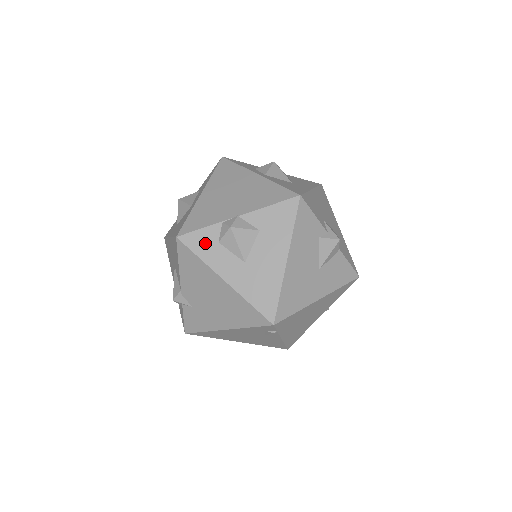
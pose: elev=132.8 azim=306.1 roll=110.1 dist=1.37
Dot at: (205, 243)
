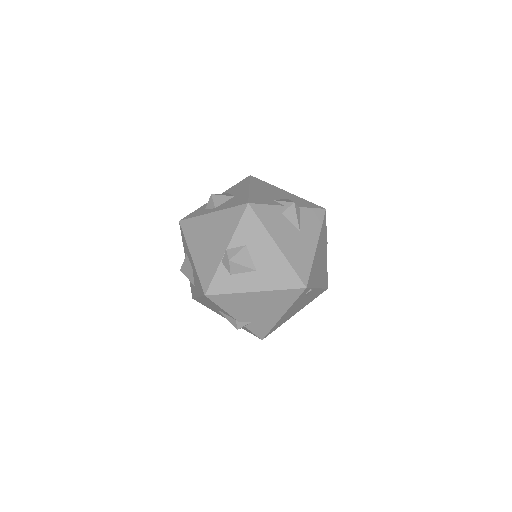
Dot at: (224, 283)
